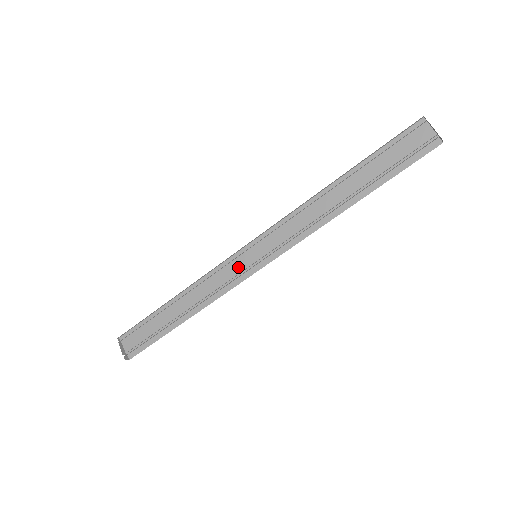
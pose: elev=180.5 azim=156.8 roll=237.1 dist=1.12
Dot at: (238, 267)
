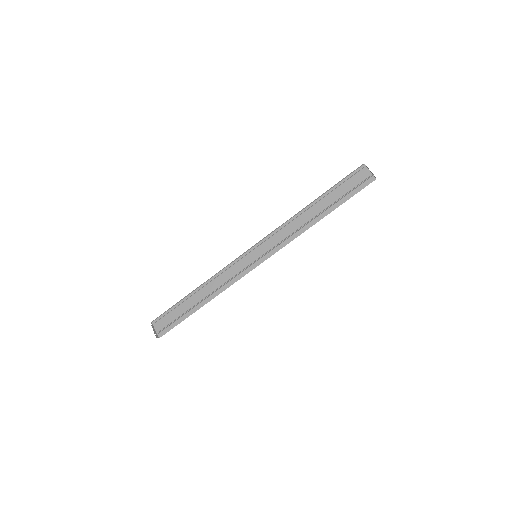
Dot at: (243, 265)
